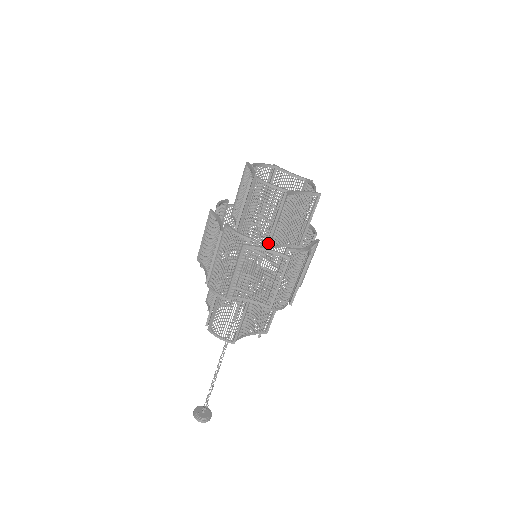
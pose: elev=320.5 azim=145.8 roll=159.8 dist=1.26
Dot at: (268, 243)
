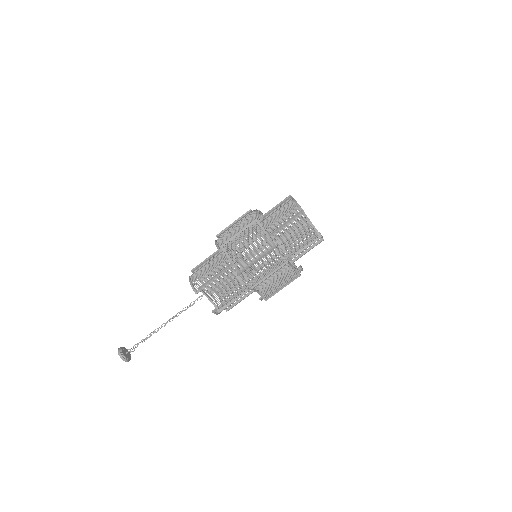
Dot at: (270, 234)
